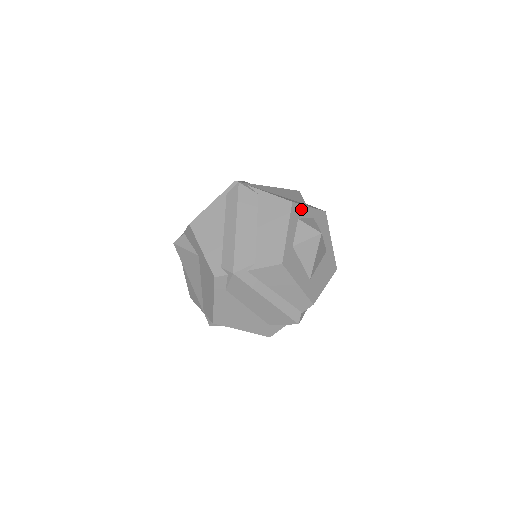
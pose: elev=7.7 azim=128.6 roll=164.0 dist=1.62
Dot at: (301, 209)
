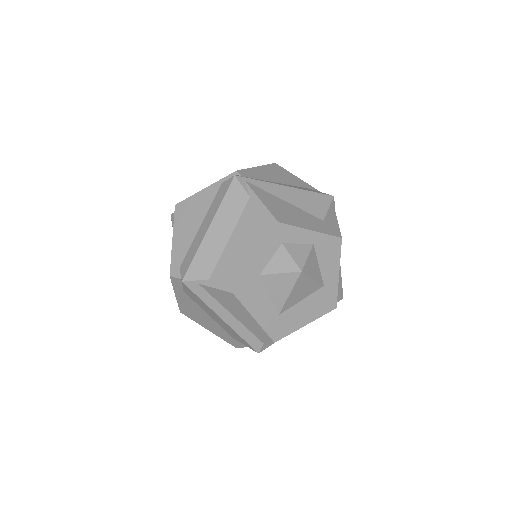
Dot at: (293, 232)
